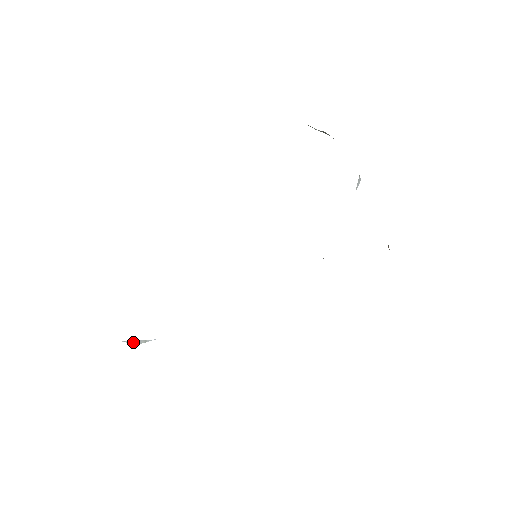
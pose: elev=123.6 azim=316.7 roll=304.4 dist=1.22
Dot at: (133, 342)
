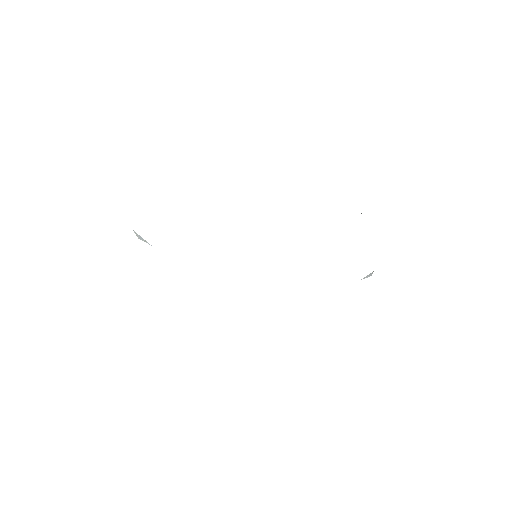
Dot at: (138, 235)
